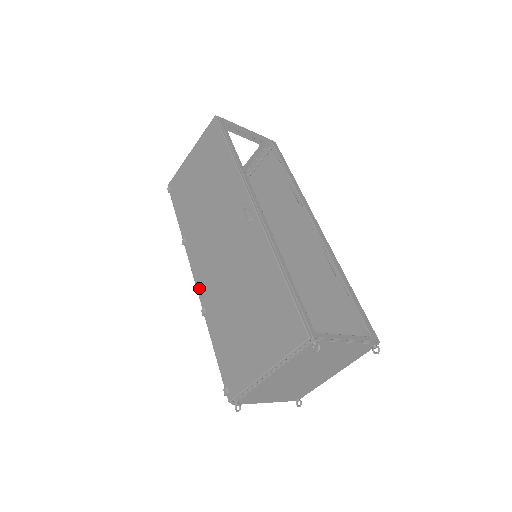
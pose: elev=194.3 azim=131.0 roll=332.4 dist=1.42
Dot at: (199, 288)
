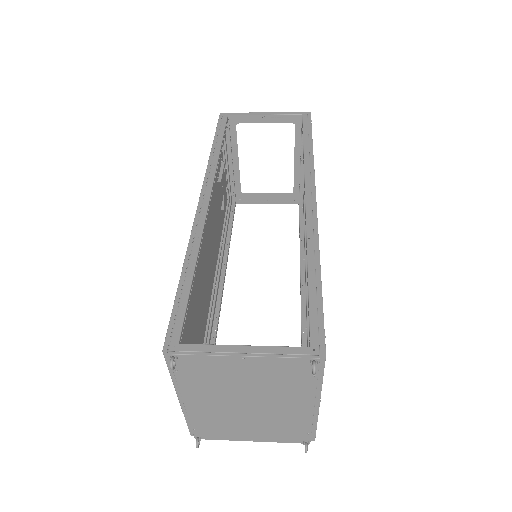
Dot at: (210, 303)
